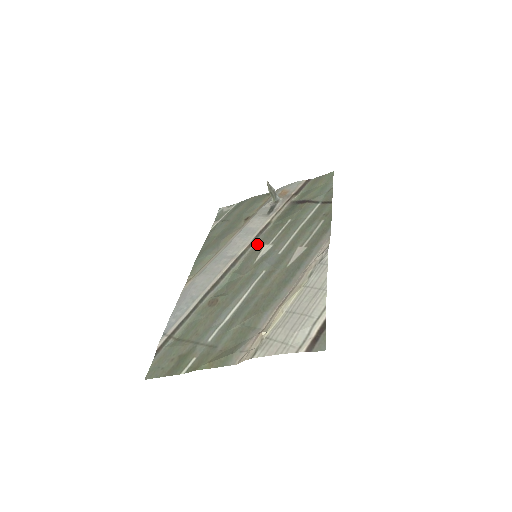
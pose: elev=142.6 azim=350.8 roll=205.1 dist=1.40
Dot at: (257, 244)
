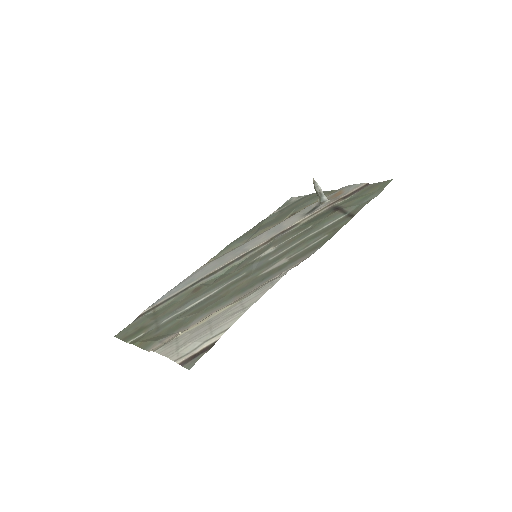
Dot at: (269, 244)
